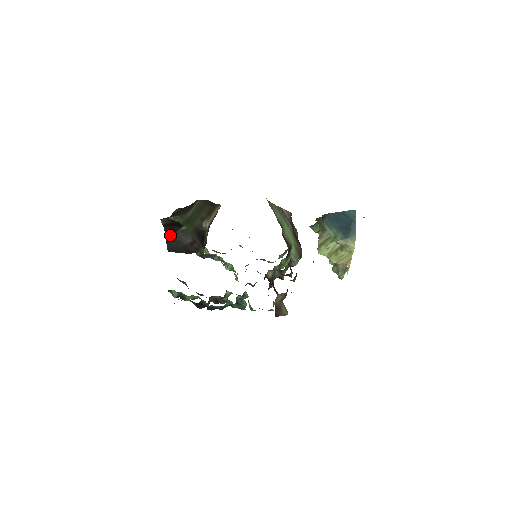
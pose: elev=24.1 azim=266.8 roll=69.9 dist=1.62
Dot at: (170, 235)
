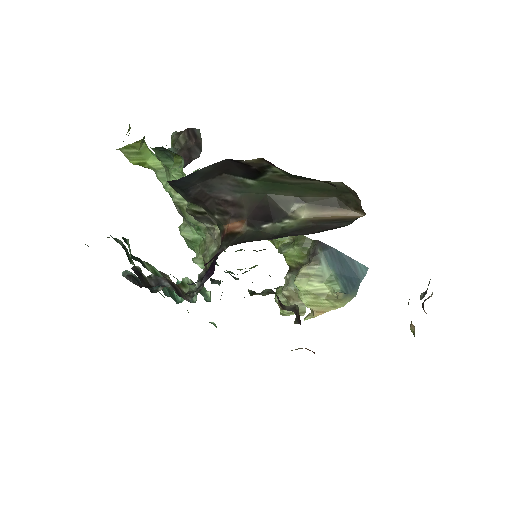
Dot at: (212, 170)
